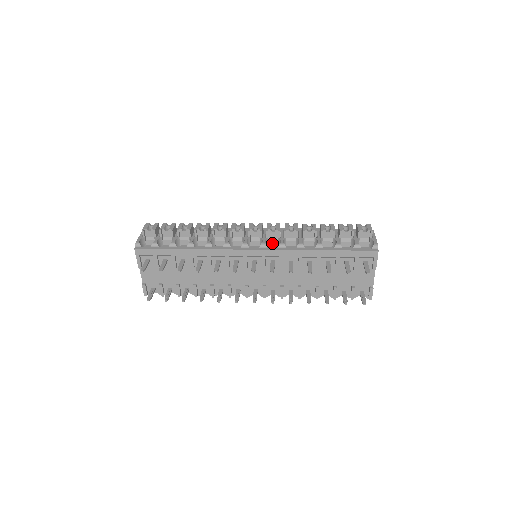
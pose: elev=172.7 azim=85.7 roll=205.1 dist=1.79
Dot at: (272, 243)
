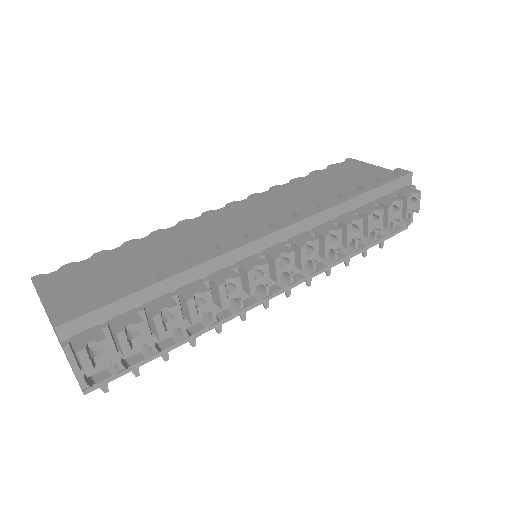
Dot at: occluded
